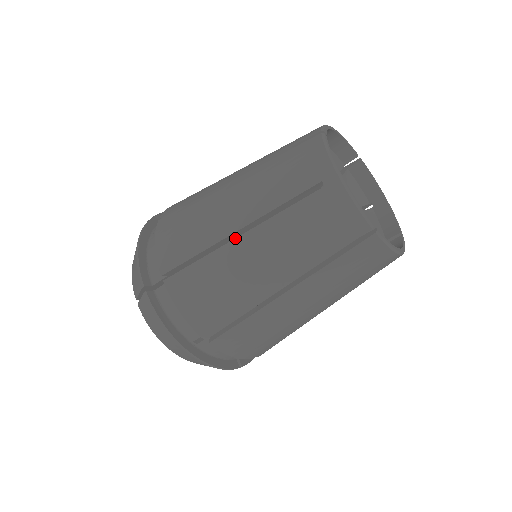
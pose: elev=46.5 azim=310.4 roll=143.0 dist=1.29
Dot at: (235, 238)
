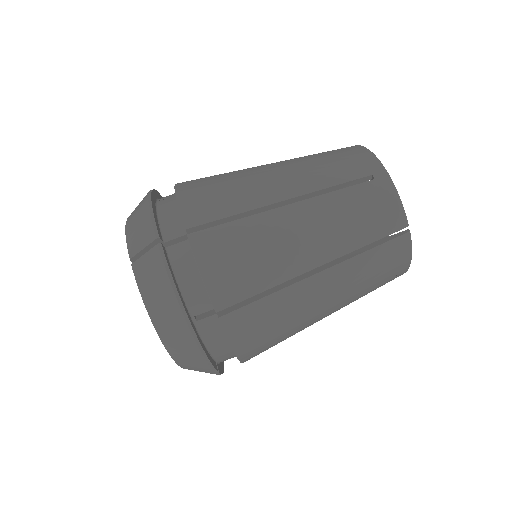
Dot at: occluded
